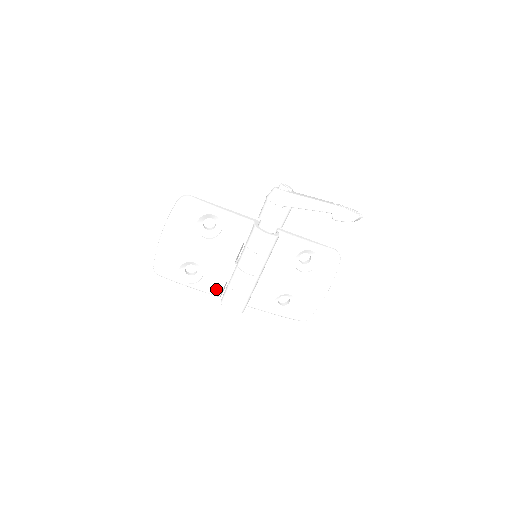
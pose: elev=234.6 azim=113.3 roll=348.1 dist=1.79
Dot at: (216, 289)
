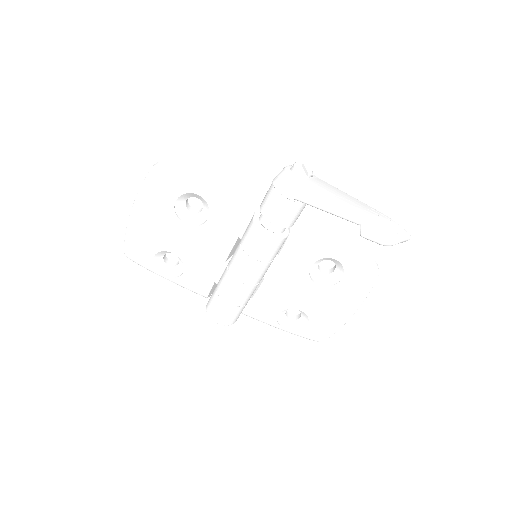
Dot at: (202, 289)
